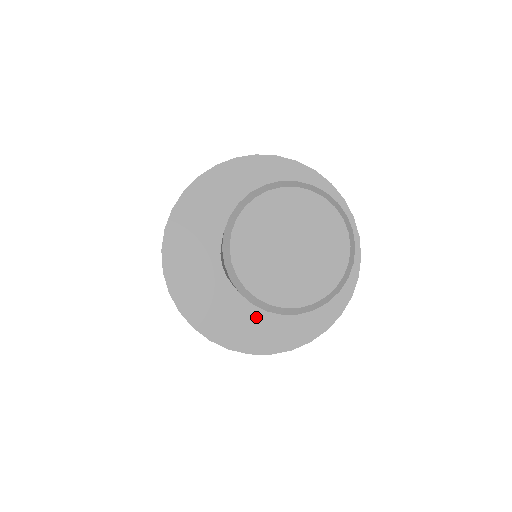
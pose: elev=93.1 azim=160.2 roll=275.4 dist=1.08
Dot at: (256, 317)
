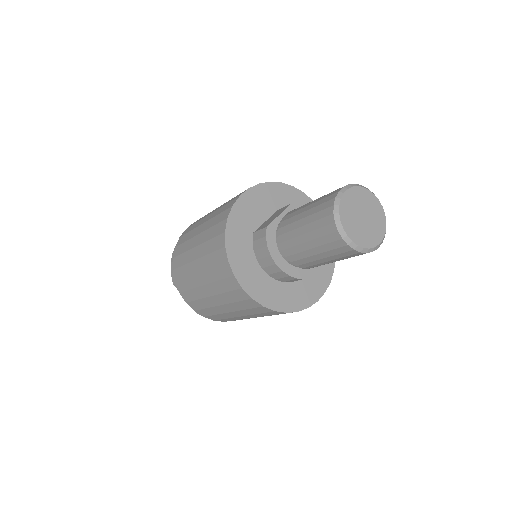
Dot at: (265, 279)
